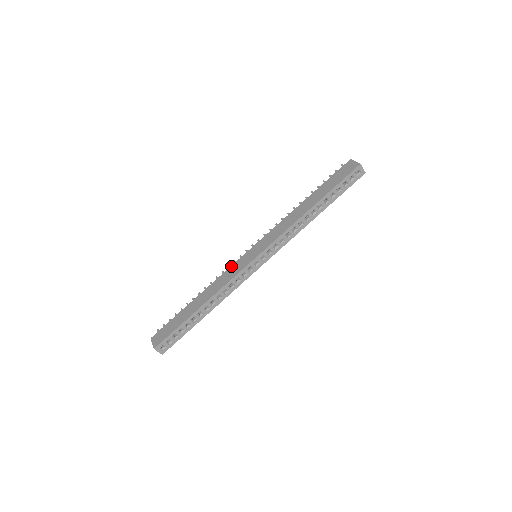
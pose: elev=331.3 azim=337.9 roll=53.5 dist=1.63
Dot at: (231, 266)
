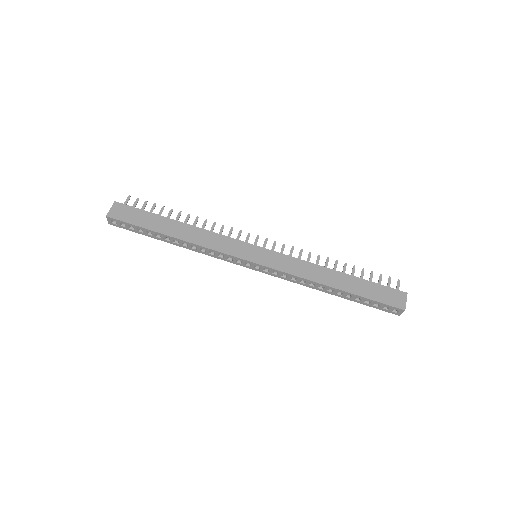
Dot at: (231, 238)
